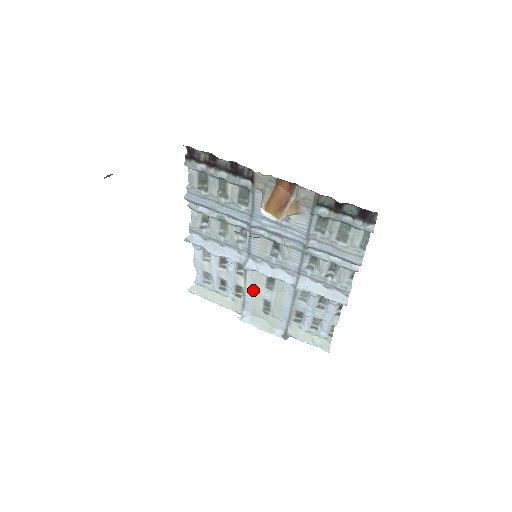
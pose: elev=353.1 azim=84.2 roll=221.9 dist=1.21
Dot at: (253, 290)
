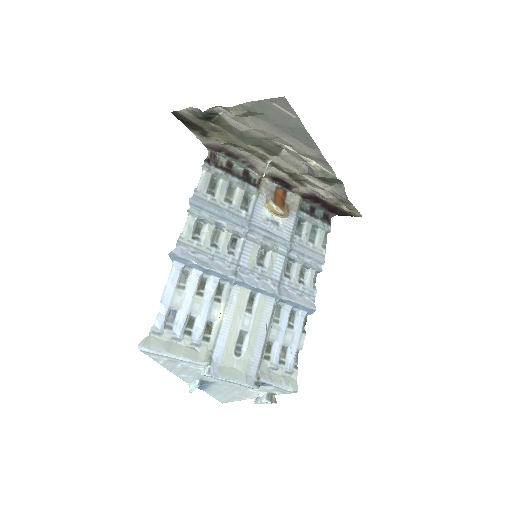
Dot at: (232, 318)
